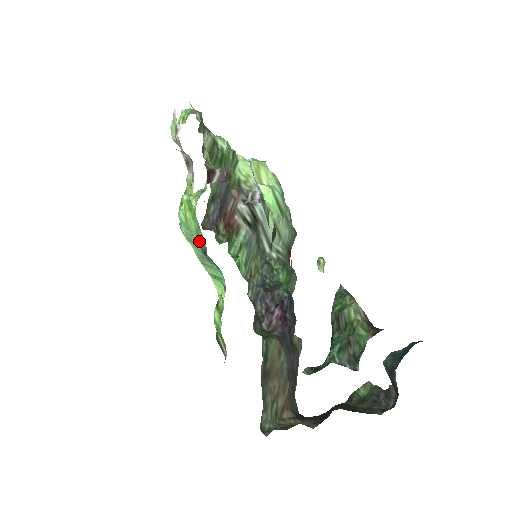
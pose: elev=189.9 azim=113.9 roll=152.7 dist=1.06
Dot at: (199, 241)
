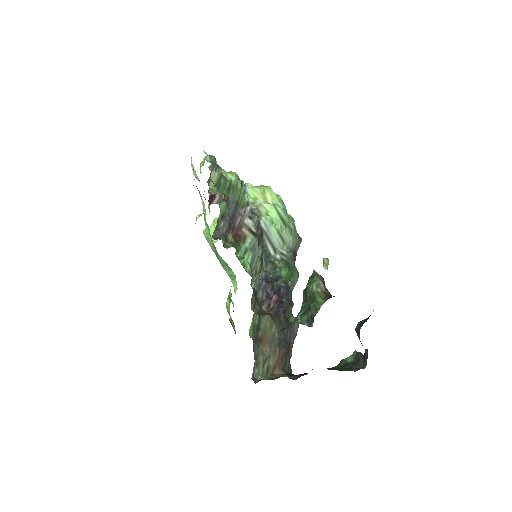
Dot at: (214, 249)
